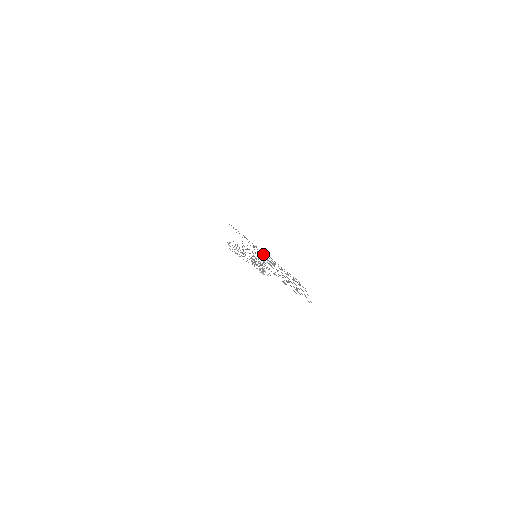
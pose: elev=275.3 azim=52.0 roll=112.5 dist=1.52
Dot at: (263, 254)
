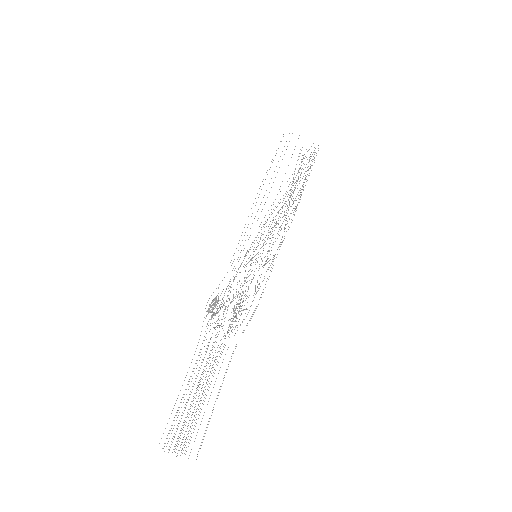
Dot at: (213, 307)
